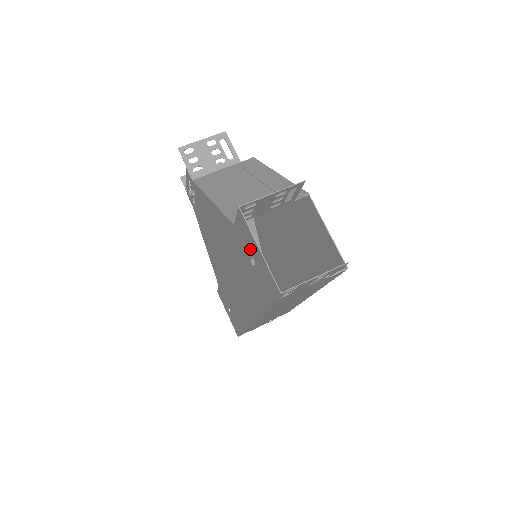
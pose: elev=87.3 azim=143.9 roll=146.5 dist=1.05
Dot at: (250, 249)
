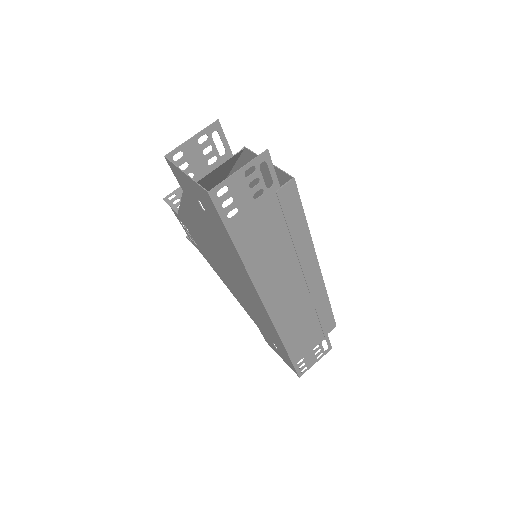
Dot at: (191, 192)
